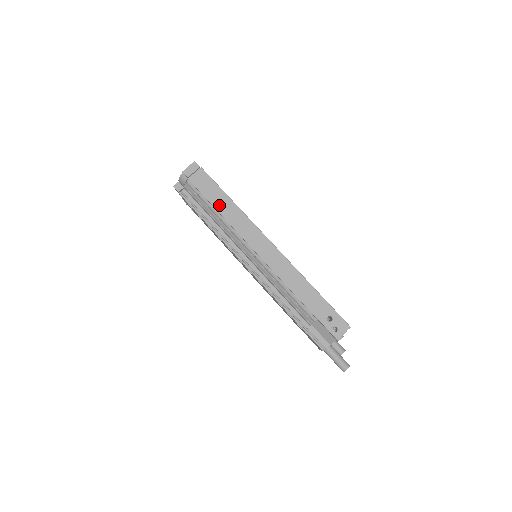
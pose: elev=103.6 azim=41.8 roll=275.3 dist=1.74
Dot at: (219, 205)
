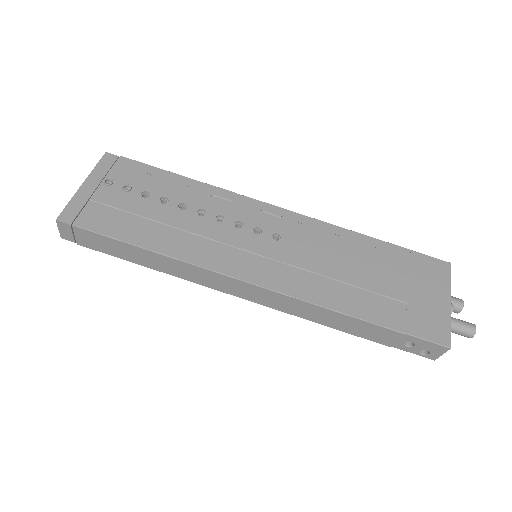
Dot at: (146, 263)
